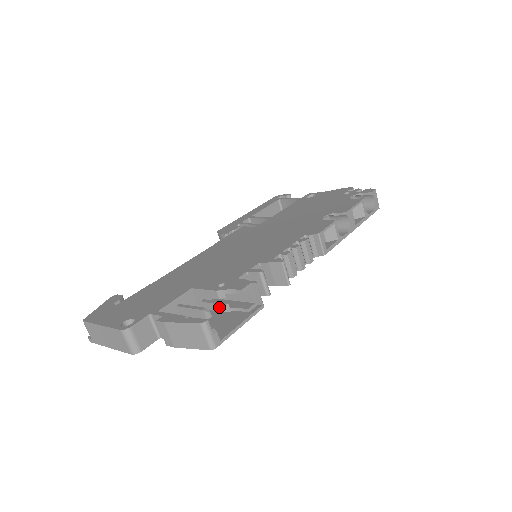
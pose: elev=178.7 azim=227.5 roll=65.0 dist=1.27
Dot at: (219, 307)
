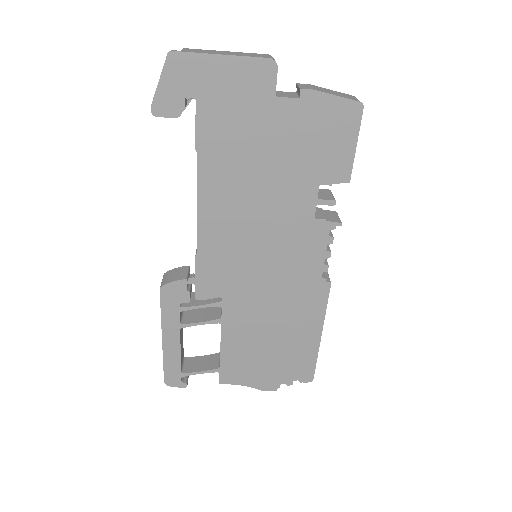
Dot at: occluded
